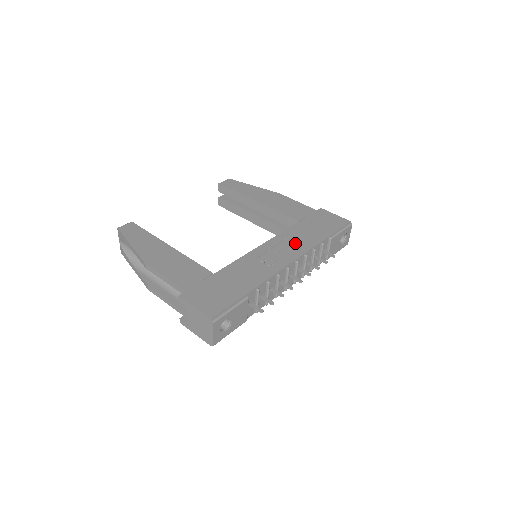
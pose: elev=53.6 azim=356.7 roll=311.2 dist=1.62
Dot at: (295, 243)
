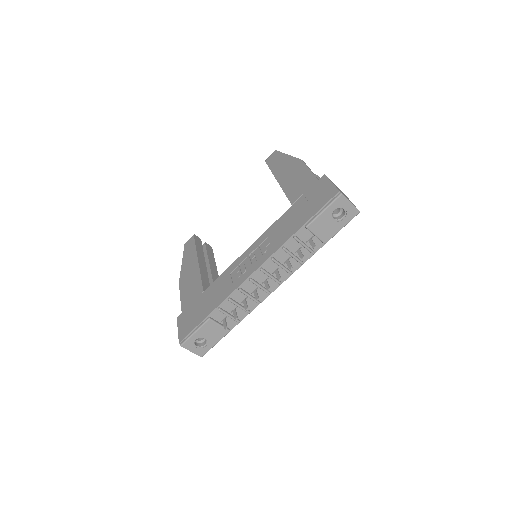
Dot at: (270, 242)
